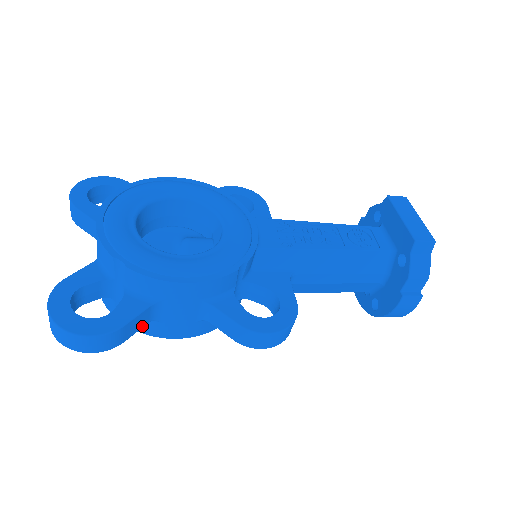
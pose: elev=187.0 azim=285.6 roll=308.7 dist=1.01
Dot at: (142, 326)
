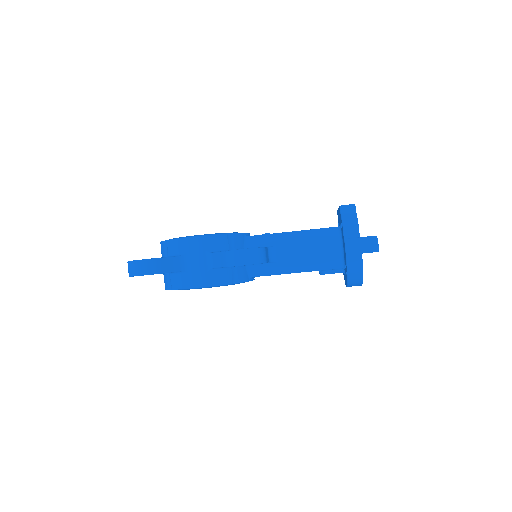
Dot at: (175, 270)
